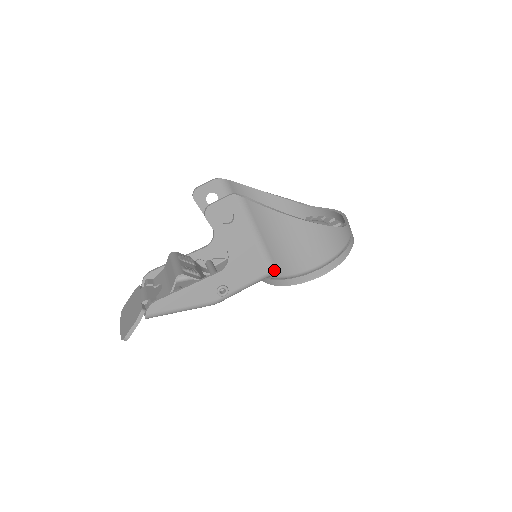
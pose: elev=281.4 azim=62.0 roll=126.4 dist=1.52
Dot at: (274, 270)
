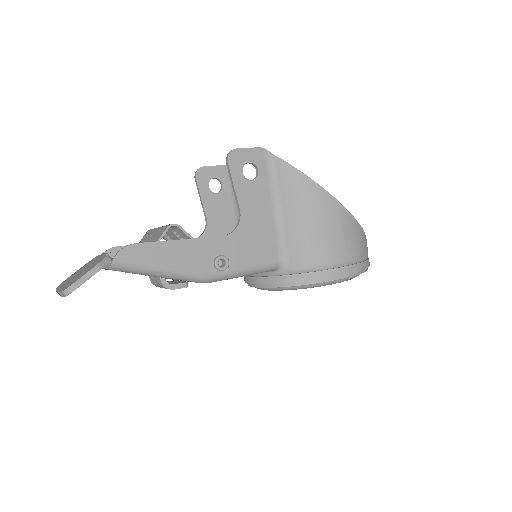
Dot at: (286, 259)
